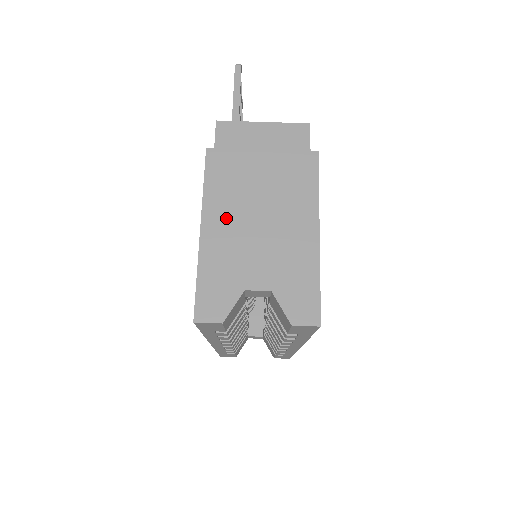
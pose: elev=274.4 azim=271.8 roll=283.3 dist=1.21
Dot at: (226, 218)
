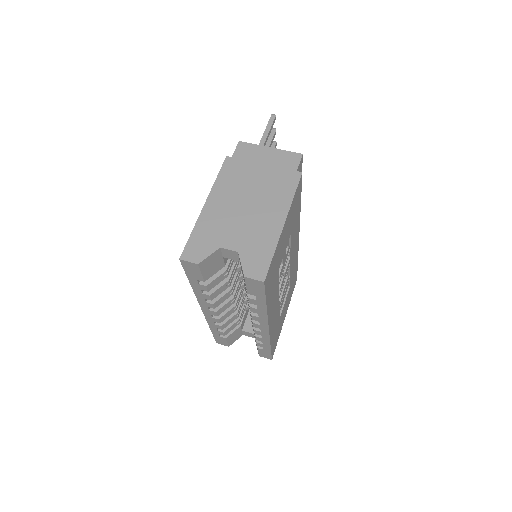
Dot at: (224, 201)
